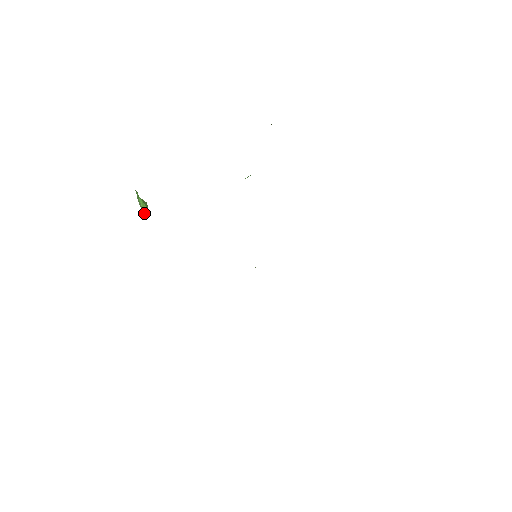
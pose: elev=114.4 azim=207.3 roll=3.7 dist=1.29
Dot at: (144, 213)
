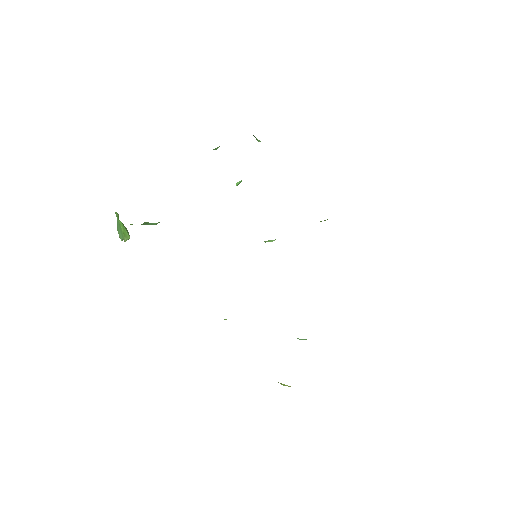
Dot at: (125, 239)
